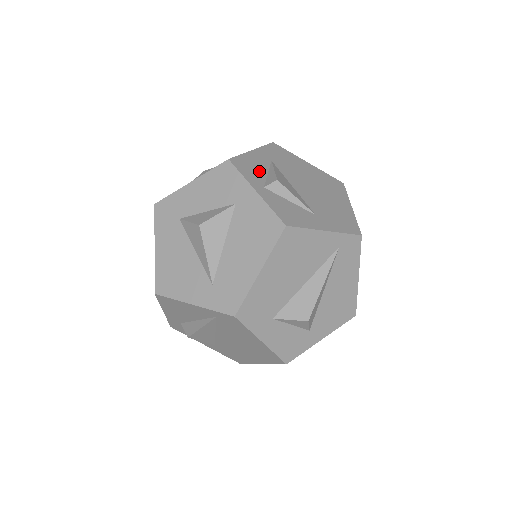
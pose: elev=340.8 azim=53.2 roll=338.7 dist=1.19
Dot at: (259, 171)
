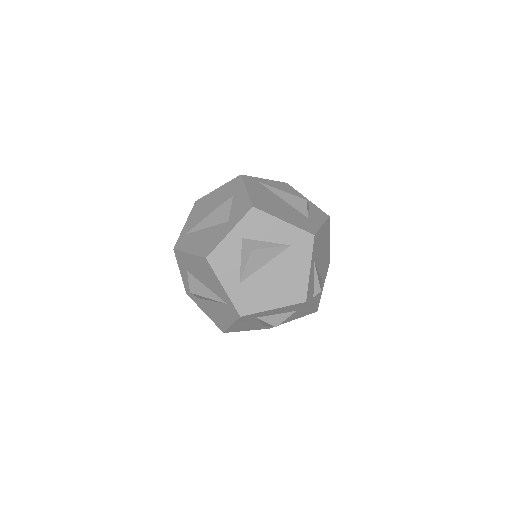
Dot at: (312, 286)
